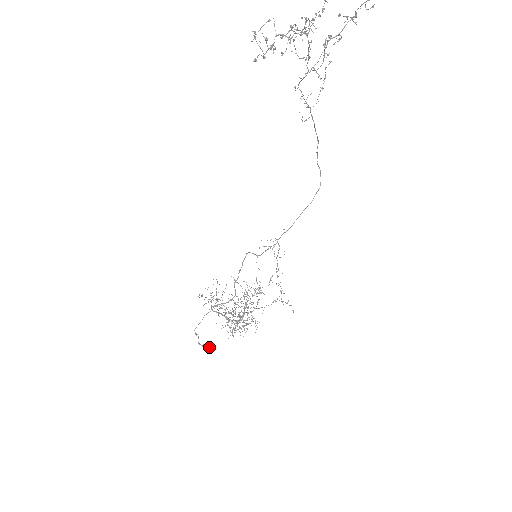
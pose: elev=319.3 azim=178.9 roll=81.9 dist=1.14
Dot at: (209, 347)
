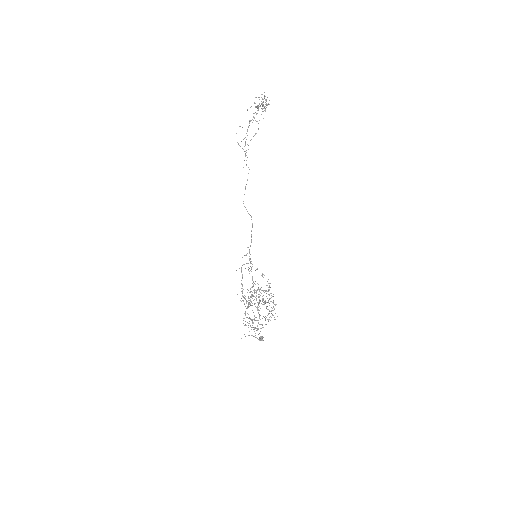
Dot at: (262, 340)
